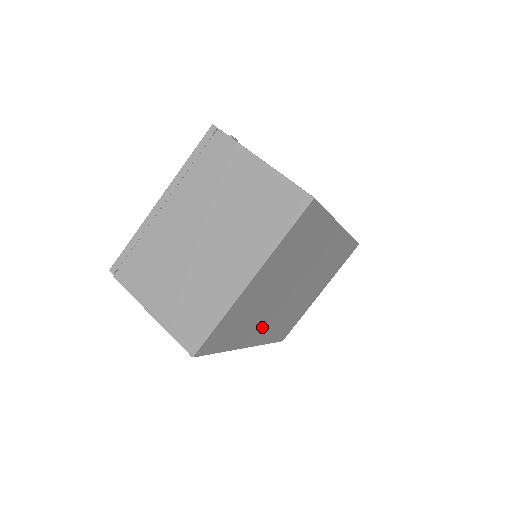
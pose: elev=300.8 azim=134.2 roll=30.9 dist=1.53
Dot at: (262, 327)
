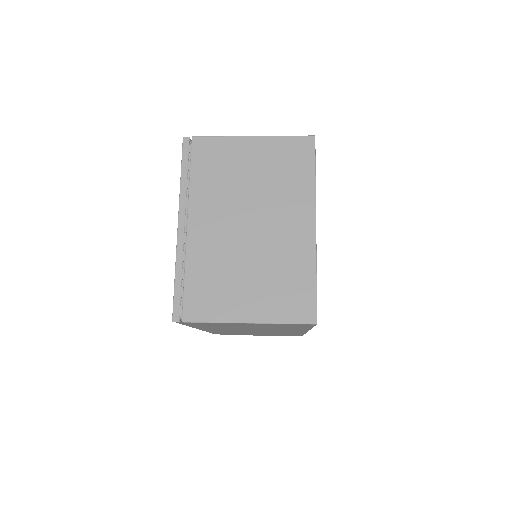
Dot at: occluded
